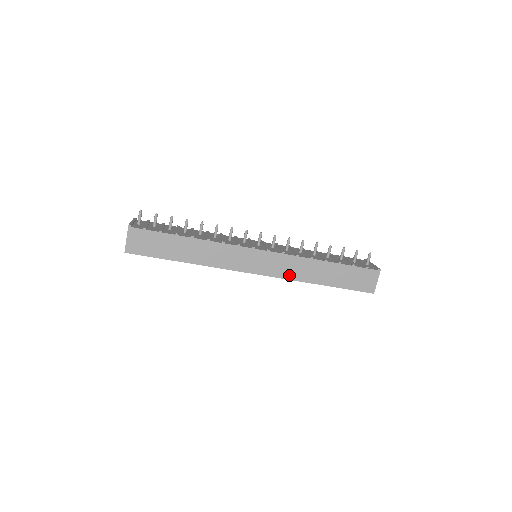
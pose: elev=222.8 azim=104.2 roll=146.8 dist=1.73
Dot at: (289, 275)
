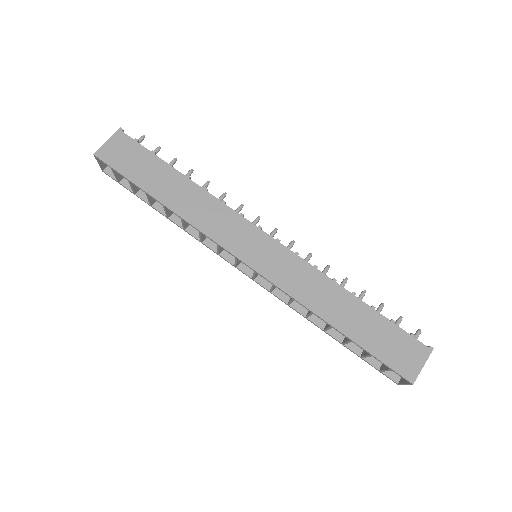
Dot at: (292, 289)
